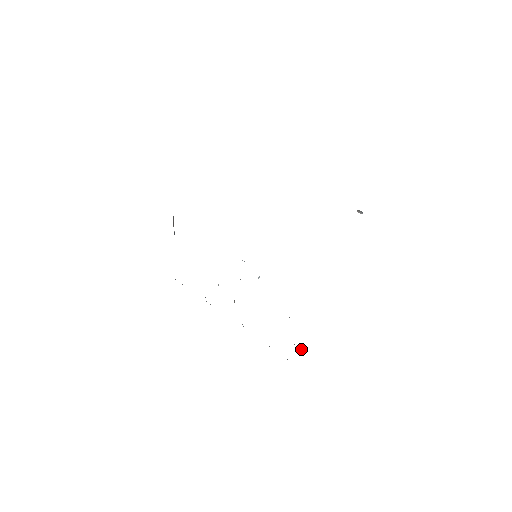
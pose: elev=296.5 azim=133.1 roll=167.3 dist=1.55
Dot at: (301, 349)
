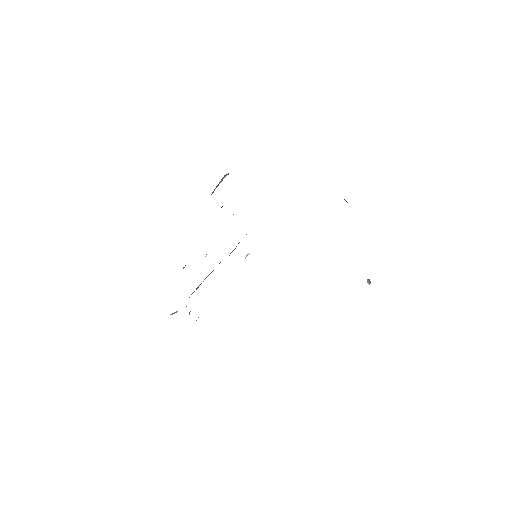
Dot at: occluded
